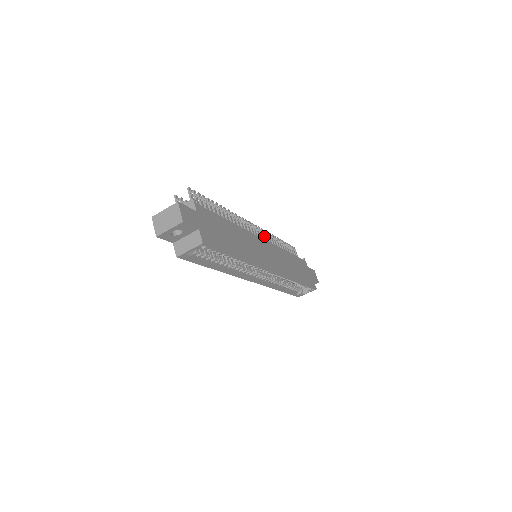
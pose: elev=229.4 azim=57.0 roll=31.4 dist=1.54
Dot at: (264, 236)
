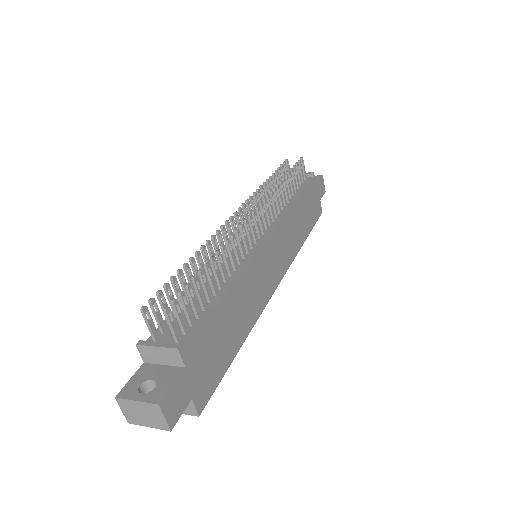
Dot at: (268, 211)
